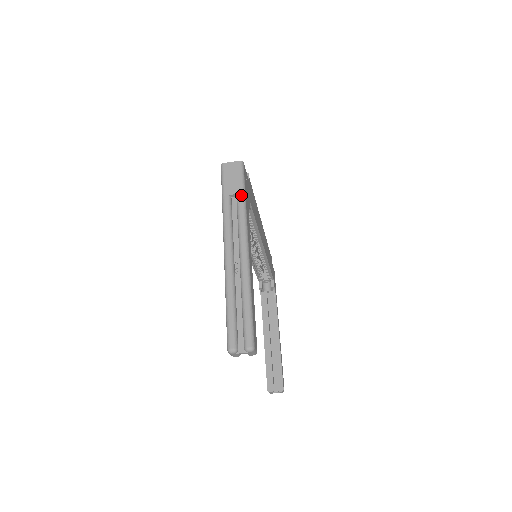
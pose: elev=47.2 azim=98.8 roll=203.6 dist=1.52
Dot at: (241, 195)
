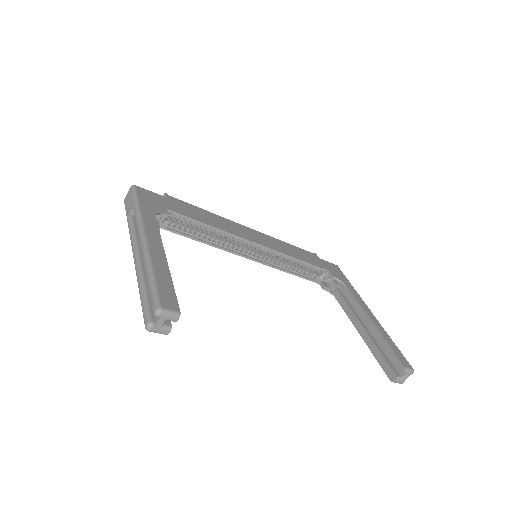
Dot at: (134, 207)
